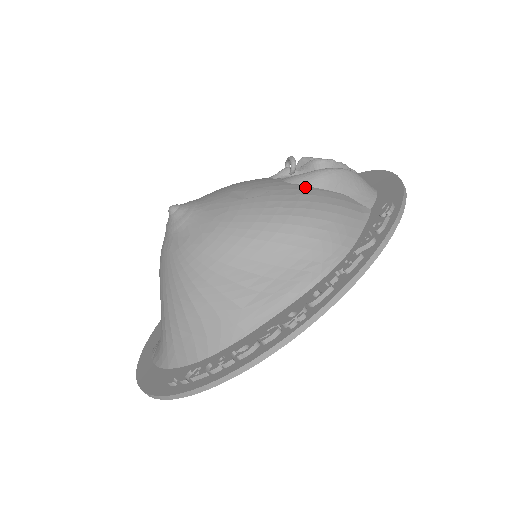
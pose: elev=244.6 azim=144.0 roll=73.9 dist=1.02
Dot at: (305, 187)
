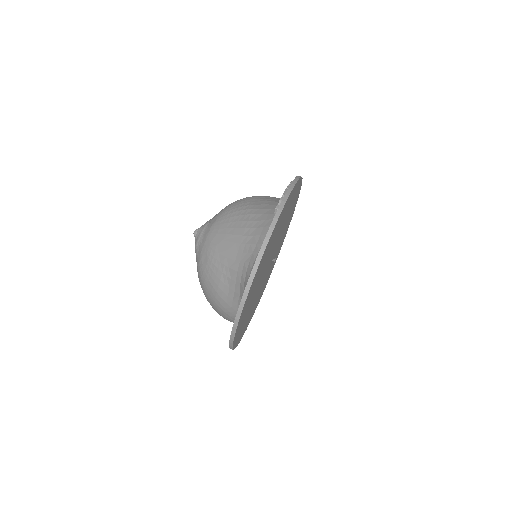
Dot at: occluded
